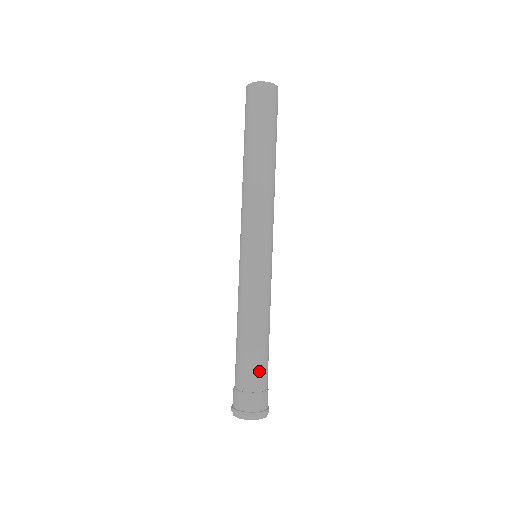
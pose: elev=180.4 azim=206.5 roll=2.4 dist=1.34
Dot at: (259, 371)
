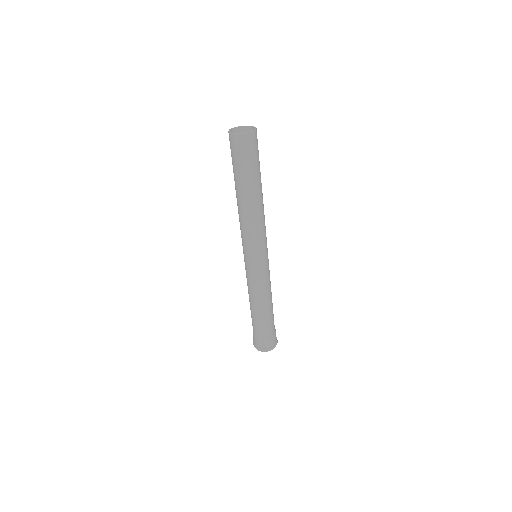
Dot at: occluded
